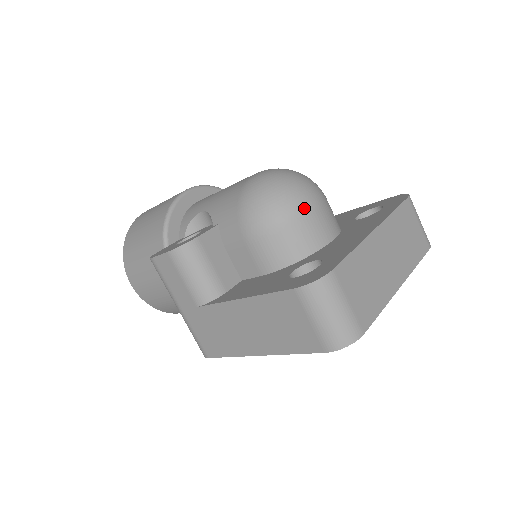
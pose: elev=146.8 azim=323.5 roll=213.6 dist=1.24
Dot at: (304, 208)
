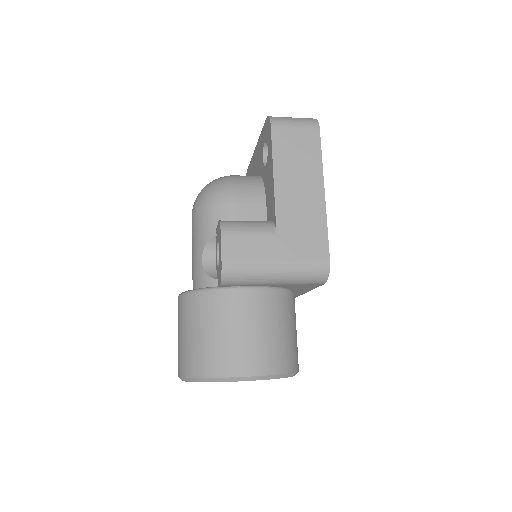
Dot at: occluded
